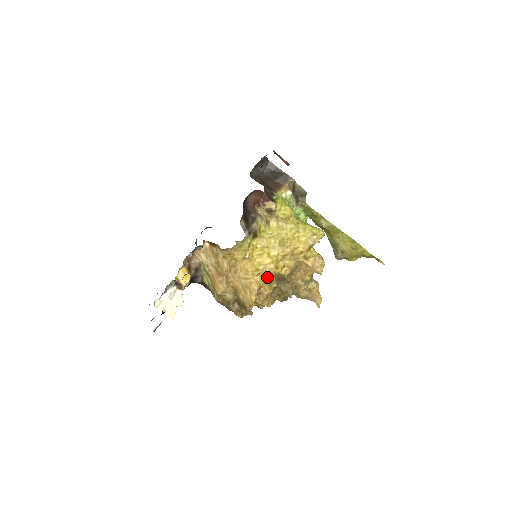
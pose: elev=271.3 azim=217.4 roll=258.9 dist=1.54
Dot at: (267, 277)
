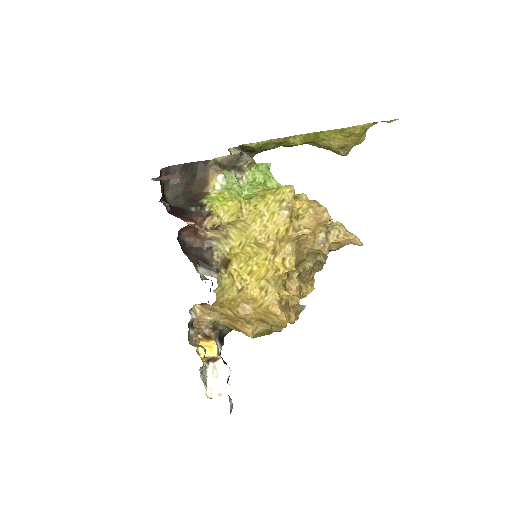
Dot at: (277, 285)
